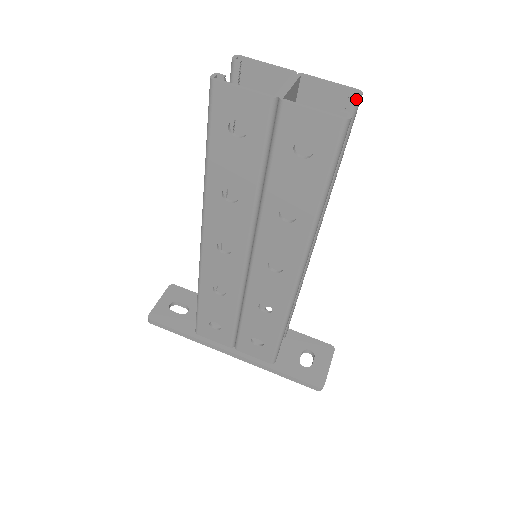
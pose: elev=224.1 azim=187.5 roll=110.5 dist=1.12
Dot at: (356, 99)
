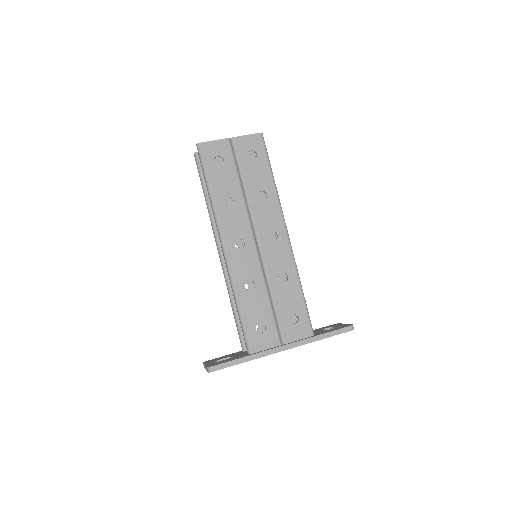
Dot at: occluded
